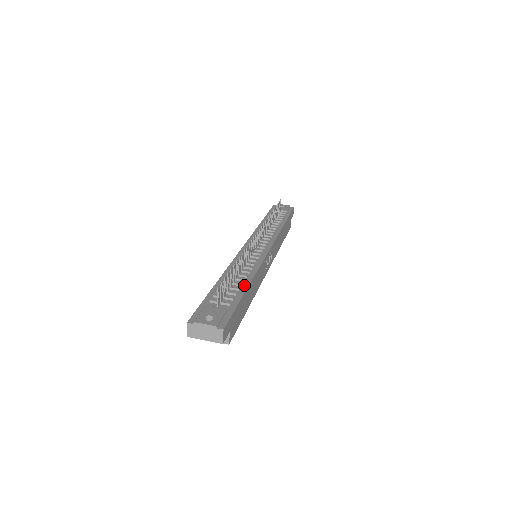
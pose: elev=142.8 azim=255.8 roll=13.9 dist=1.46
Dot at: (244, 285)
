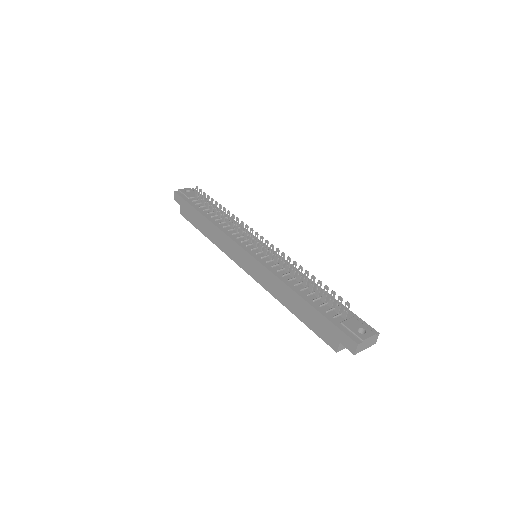
Dot at: occluded
